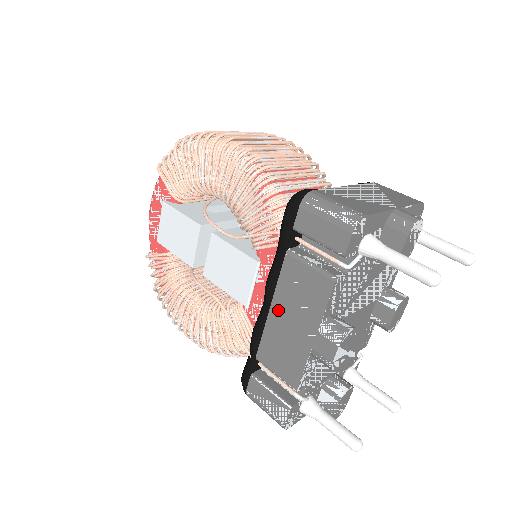
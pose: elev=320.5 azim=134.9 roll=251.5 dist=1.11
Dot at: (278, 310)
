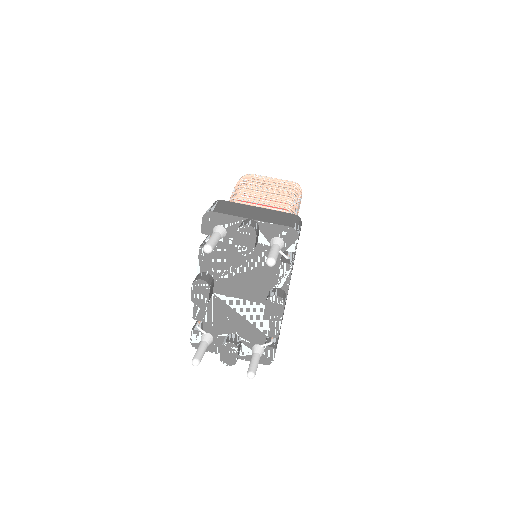
Dot at: occluded
